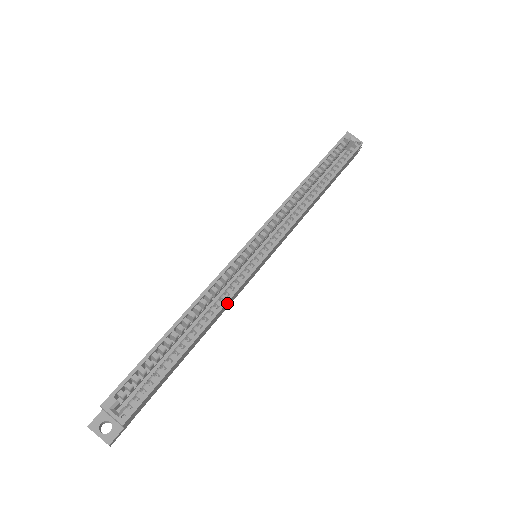
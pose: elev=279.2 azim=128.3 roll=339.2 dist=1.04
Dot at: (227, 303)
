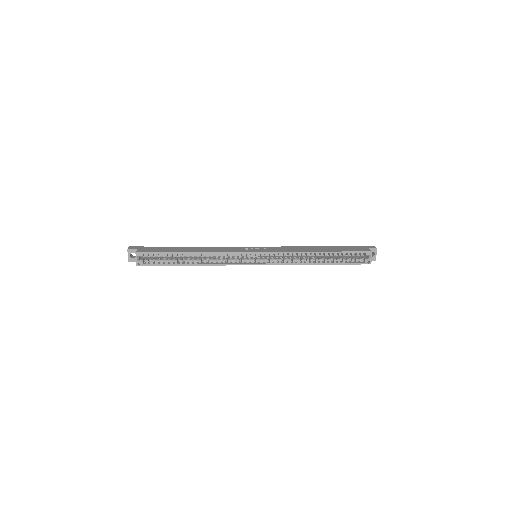
Dot at: (218, 264)
